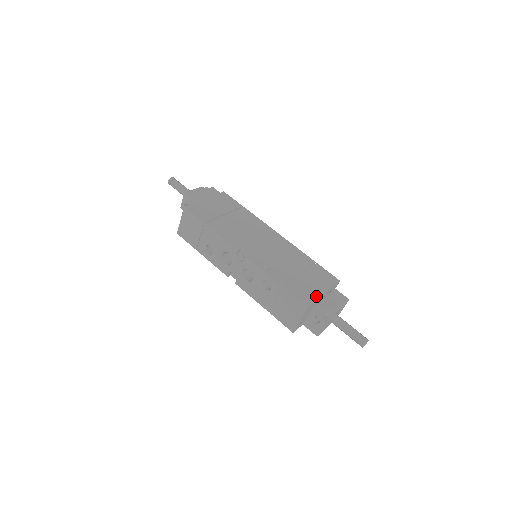
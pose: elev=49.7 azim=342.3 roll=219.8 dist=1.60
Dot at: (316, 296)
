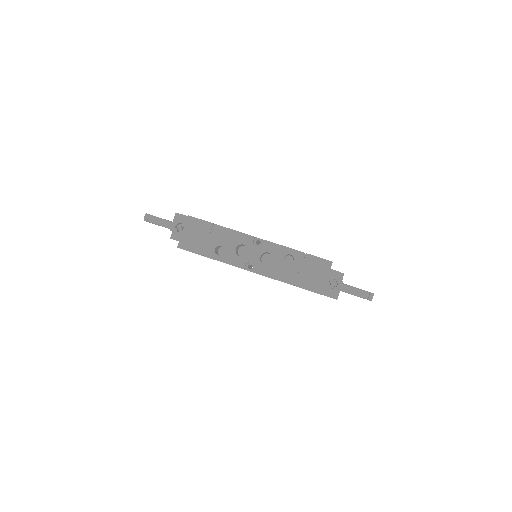
Dot at: occluded
